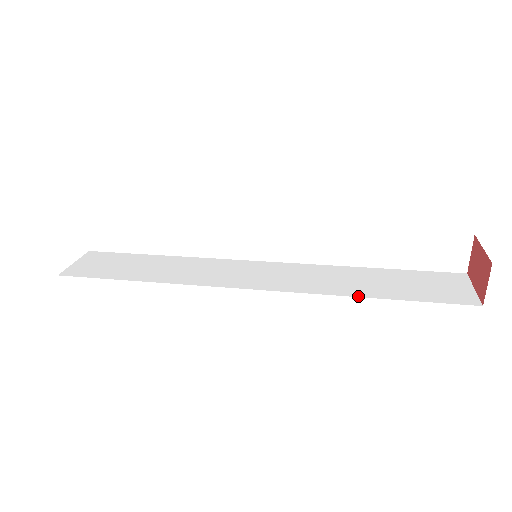
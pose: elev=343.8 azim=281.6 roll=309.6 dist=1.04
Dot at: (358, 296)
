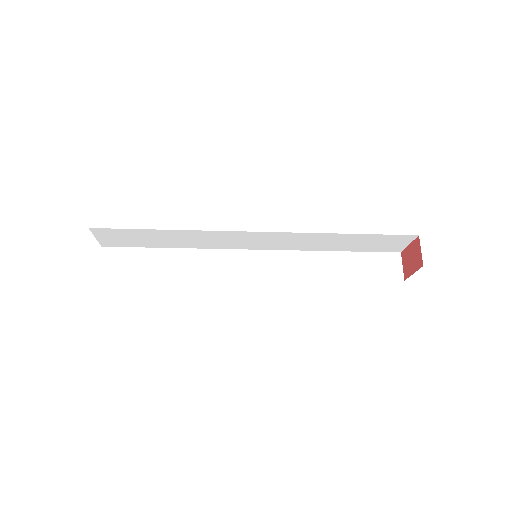
Dot at: occluded
